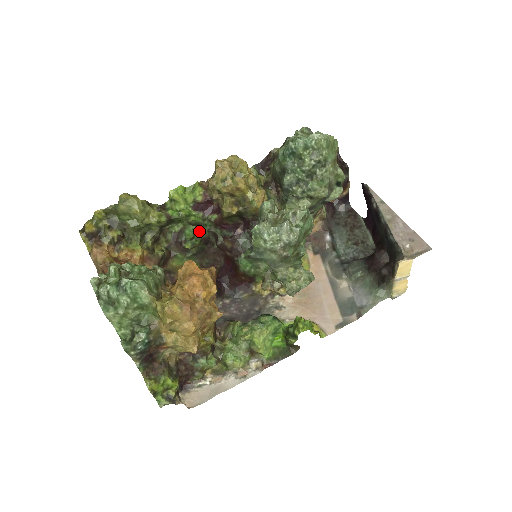
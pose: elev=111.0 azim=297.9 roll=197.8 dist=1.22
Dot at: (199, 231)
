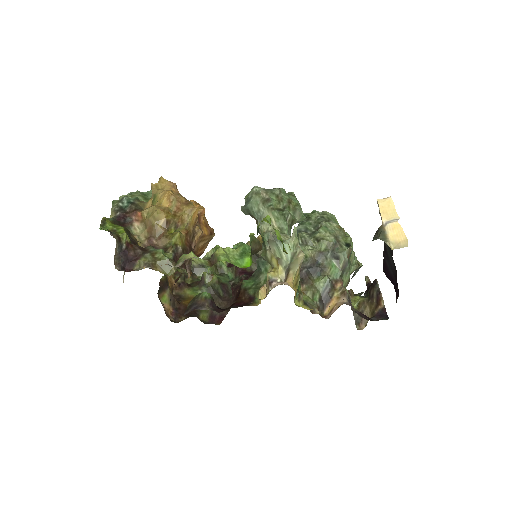
Dot at: (221, 277)
